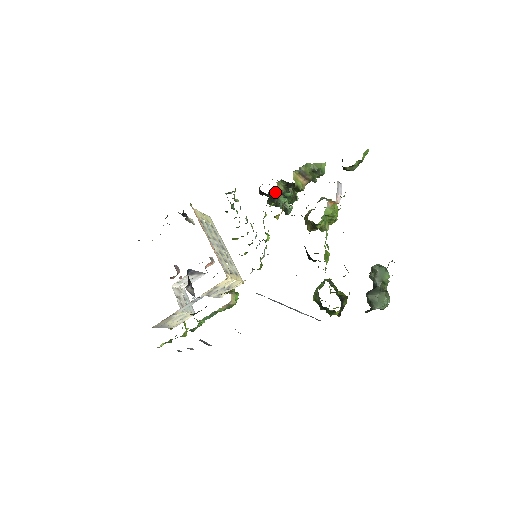
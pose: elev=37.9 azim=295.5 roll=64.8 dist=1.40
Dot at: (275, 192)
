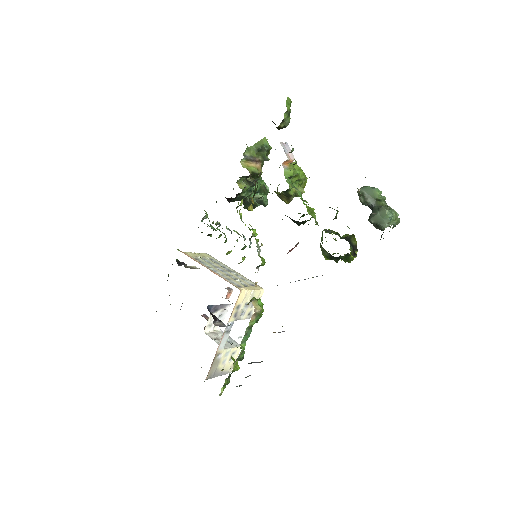
Dot at: occluded
